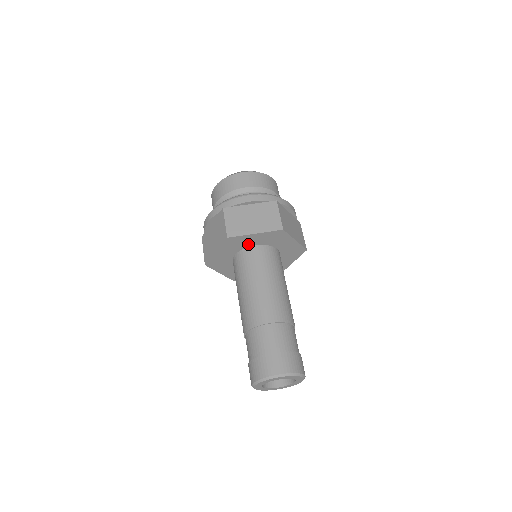
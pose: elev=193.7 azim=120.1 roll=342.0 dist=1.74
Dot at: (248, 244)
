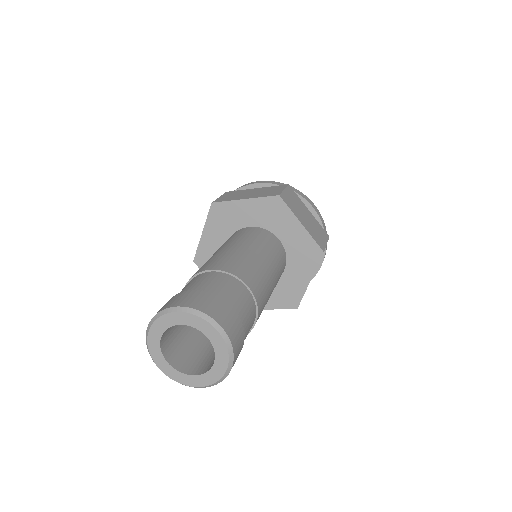
Dot at: (277, 229)
